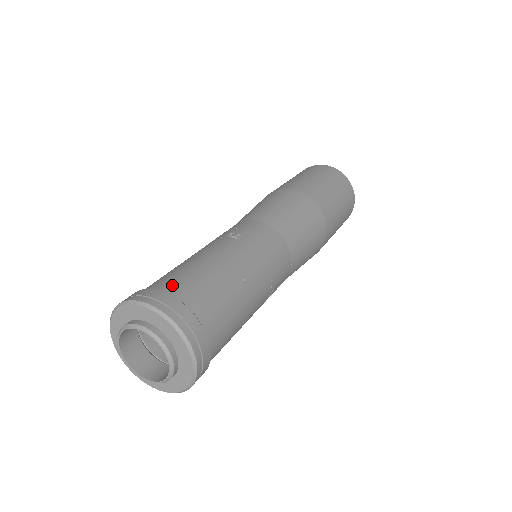
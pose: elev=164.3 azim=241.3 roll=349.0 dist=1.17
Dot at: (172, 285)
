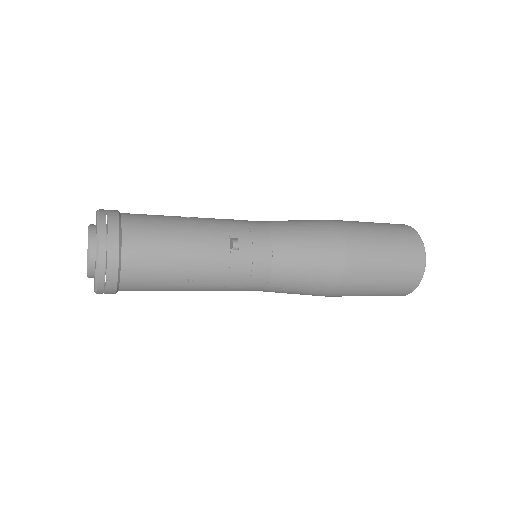
Dot at: (134, 244)
